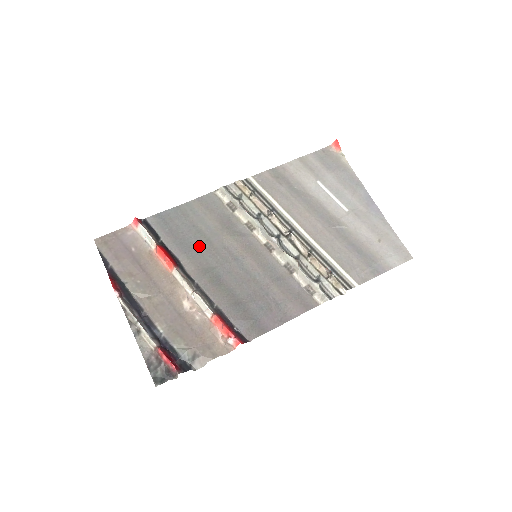
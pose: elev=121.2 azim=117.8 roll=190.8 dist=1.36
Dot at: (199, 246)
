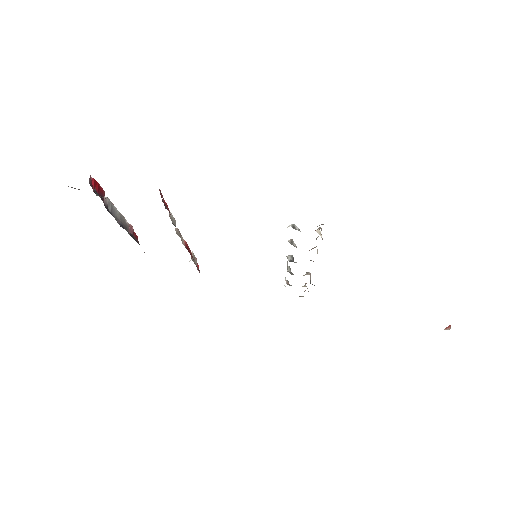
Dot at: occluded
